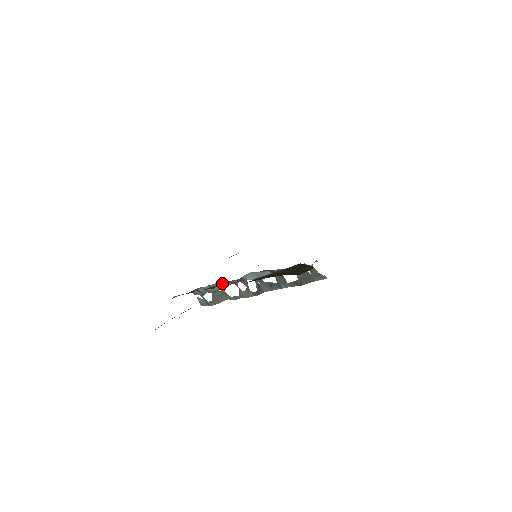
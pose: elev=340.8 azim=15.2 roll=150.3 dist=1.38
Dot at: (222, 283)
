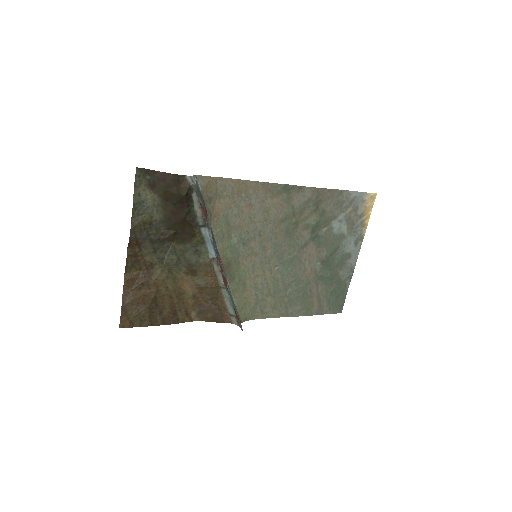
Dot at: (214, 278)
